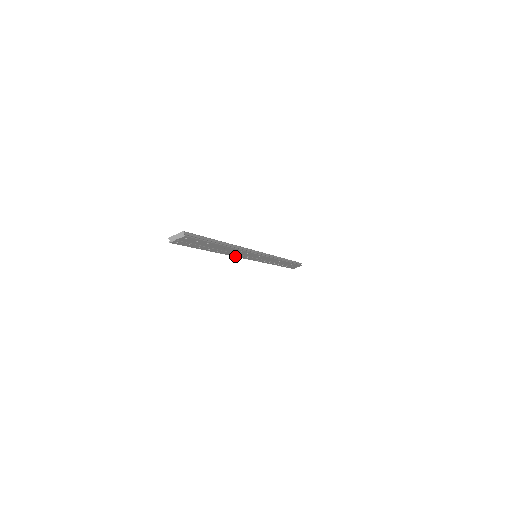
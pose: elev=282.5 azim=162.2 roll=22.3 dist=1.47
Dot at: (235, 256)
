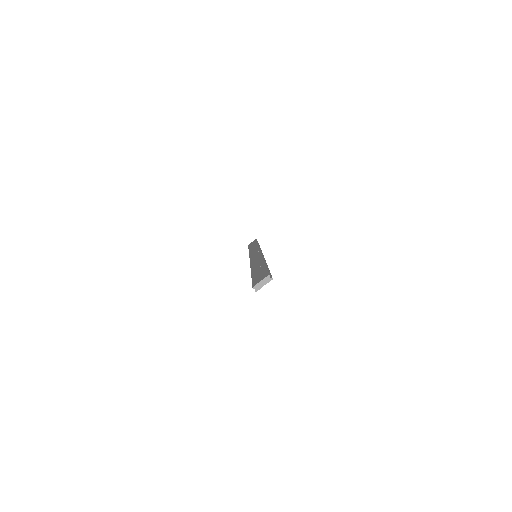
Dot at: occluded
